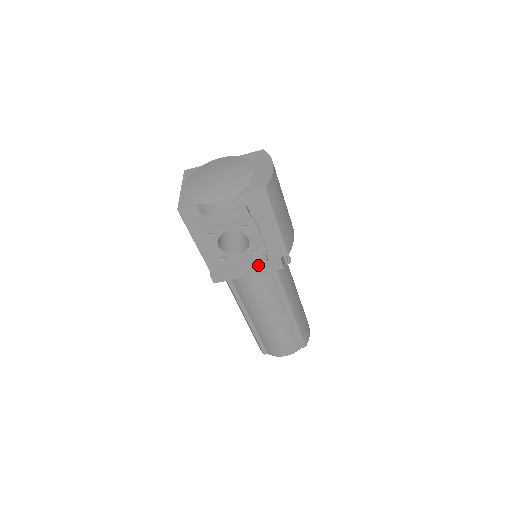
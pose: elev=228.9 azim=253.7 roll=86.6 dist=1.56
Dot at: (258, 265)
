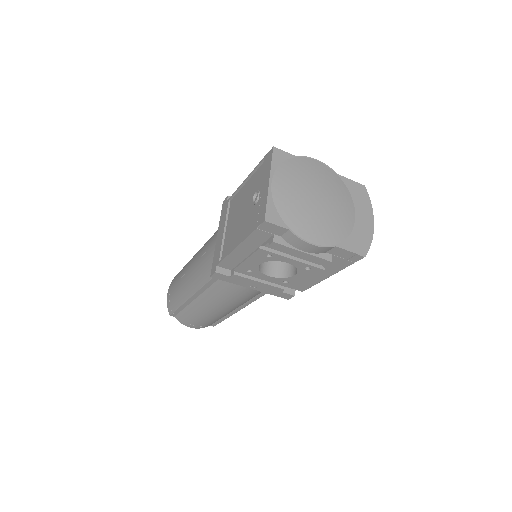
Dot at: (272, 288)
